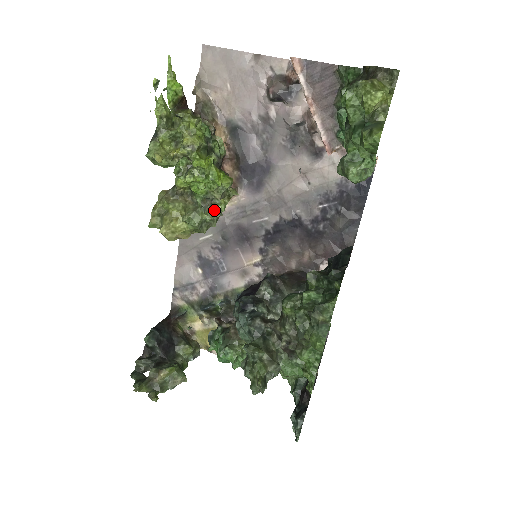
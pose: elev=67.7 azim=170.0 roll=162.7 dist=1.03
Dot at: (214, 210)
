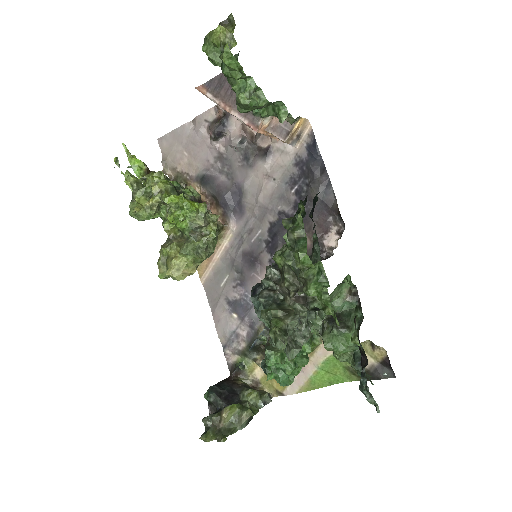
Dot at: (207, 239)
